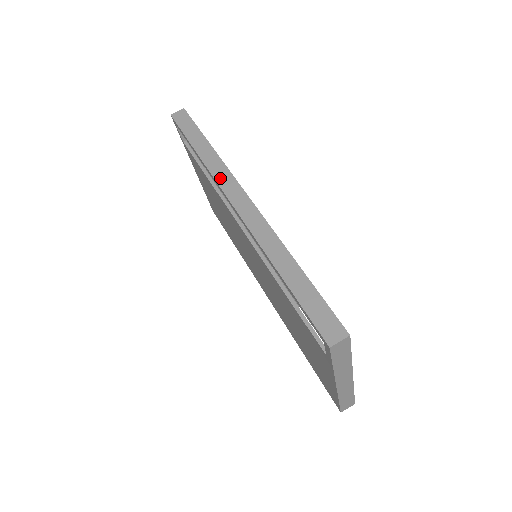
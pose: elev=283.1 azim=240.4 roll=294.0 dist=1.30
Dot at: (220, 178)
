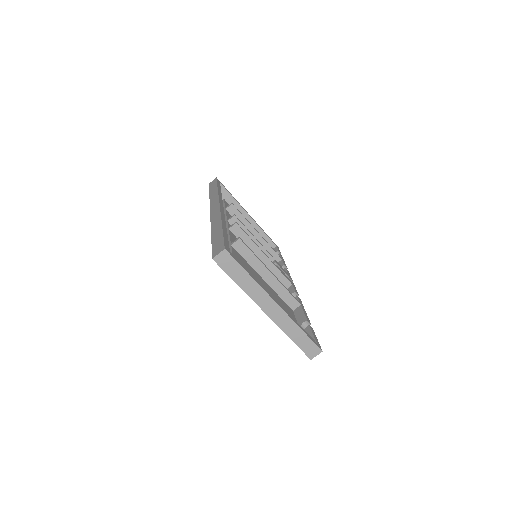
Dot at: (212, 202)
